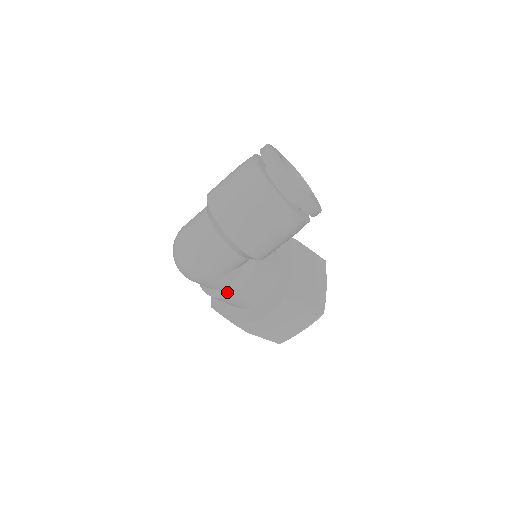
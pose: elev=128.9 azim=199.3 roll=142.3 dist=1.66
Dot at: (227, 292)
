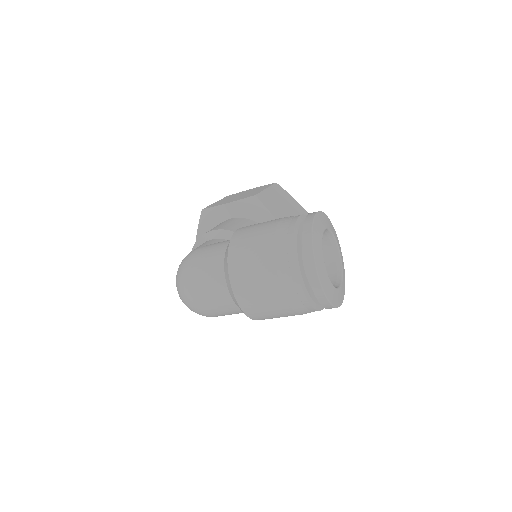
Dot at: occluded
